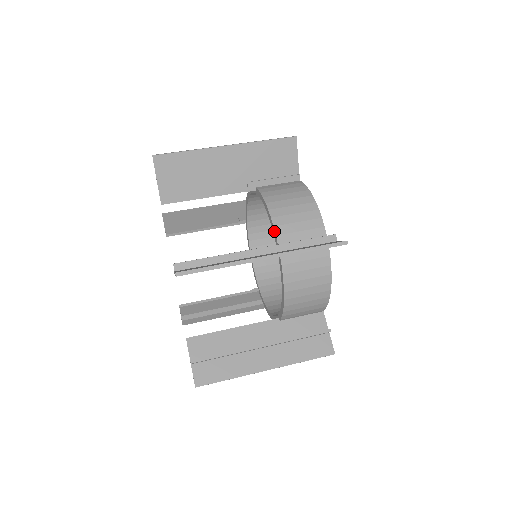
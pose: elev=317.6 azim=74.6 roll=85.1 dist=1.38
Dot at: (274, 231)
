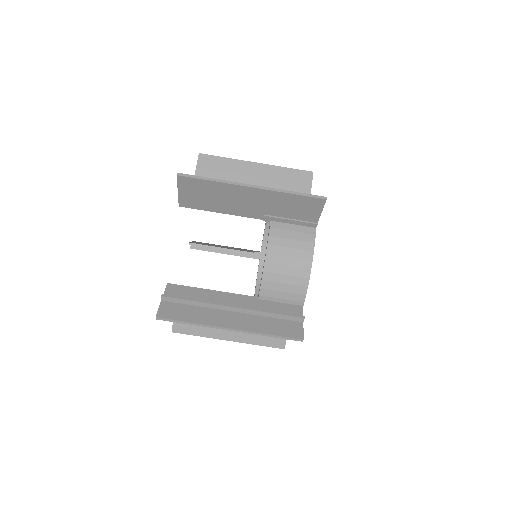
Dot at: occluded
